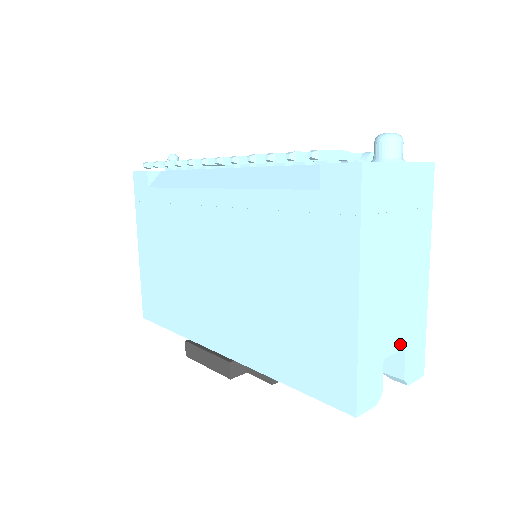
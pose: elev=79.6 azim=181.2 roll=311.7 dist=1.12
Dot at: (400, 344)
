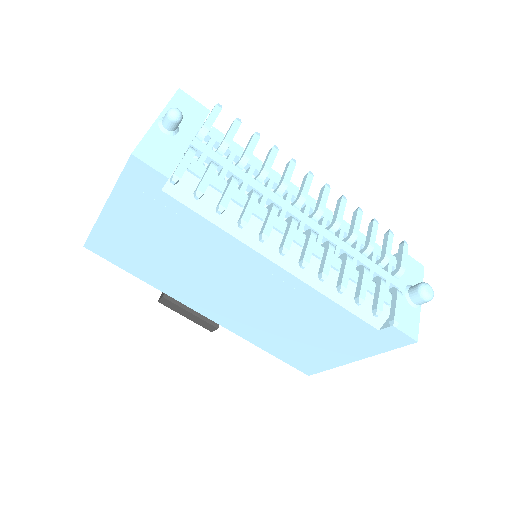
Dot at: occluded
